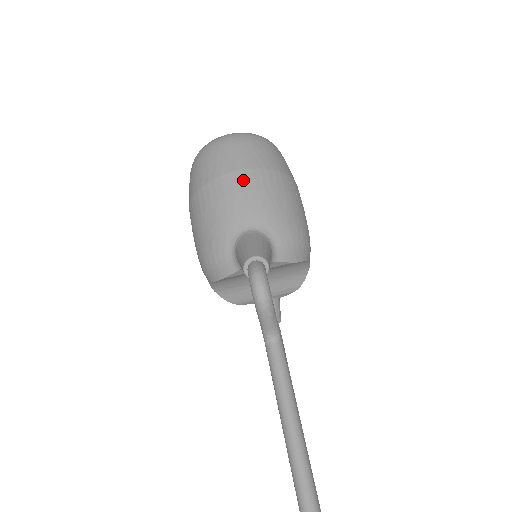
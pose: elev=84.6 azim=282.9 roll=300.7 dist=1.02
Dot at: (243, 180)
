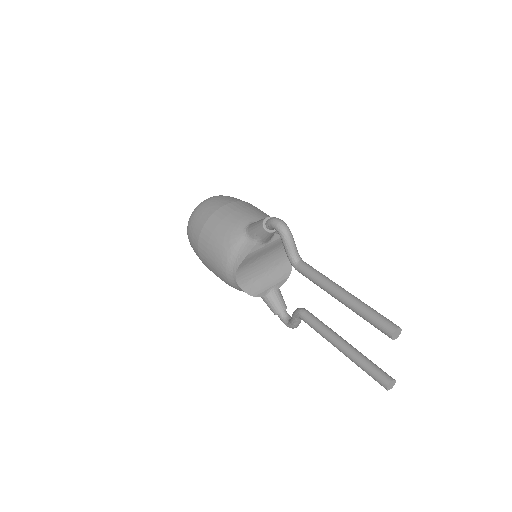
Dot at: (233, 206)
